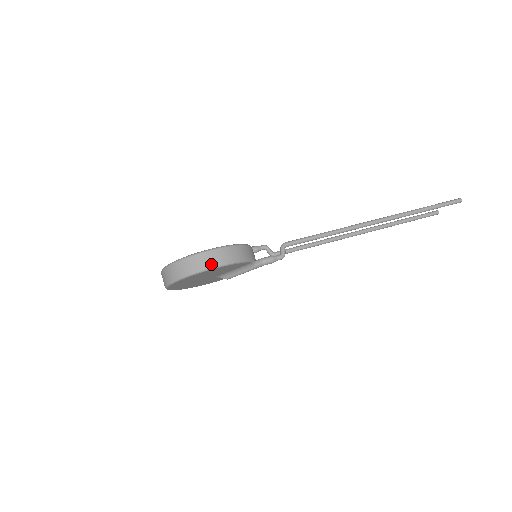
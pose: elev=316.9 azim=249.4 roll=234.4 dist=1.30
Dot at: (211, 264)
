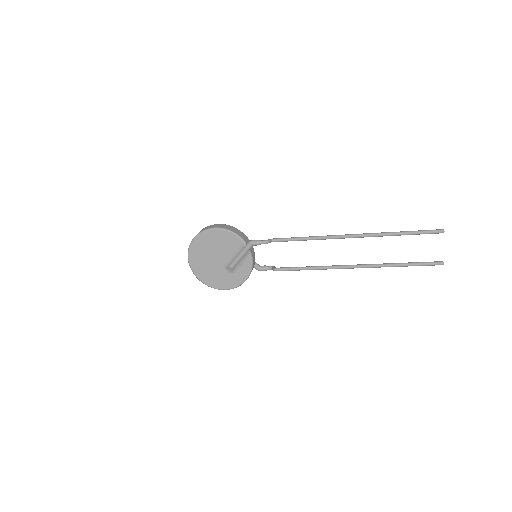
Dot at: (212, 227)
